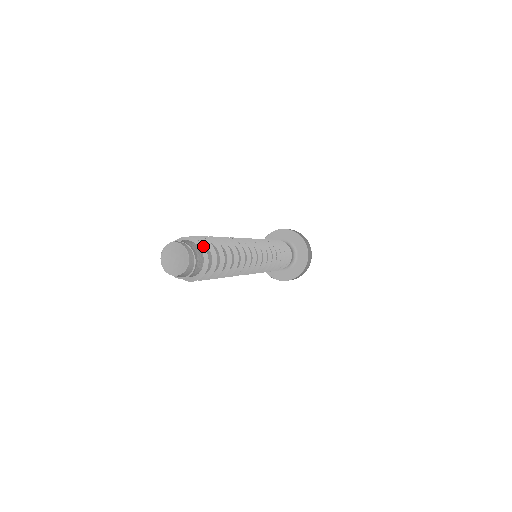
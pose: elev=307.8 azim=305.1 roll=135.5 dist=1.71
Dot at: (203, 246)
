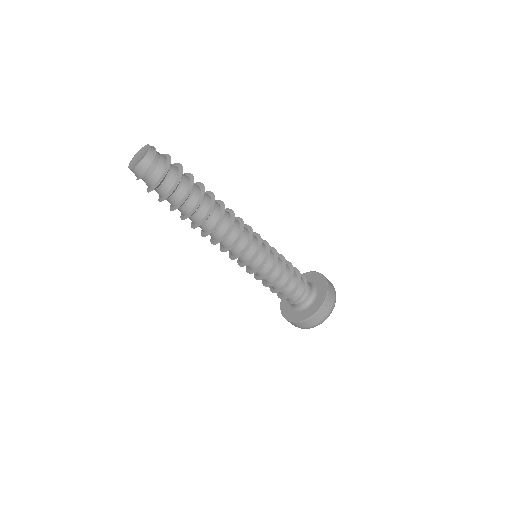
Dot at: (168, 154)
